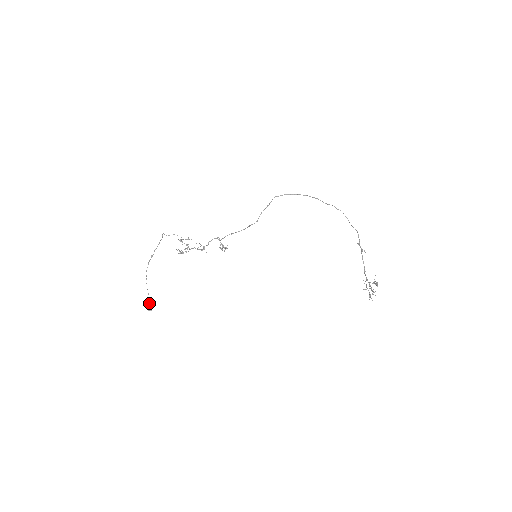
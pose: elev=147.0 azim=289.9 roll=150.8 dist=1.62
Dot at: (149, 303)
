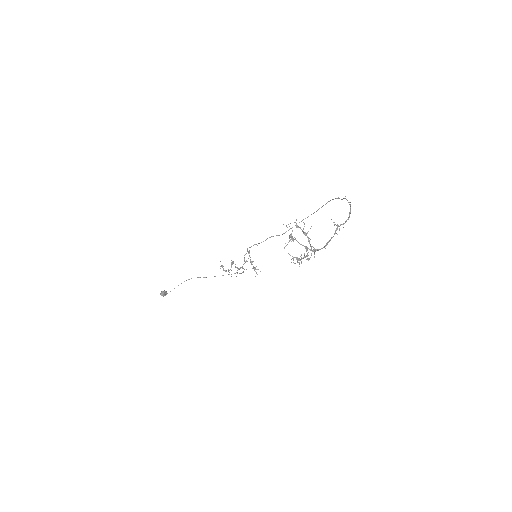
Dot at: occluded
